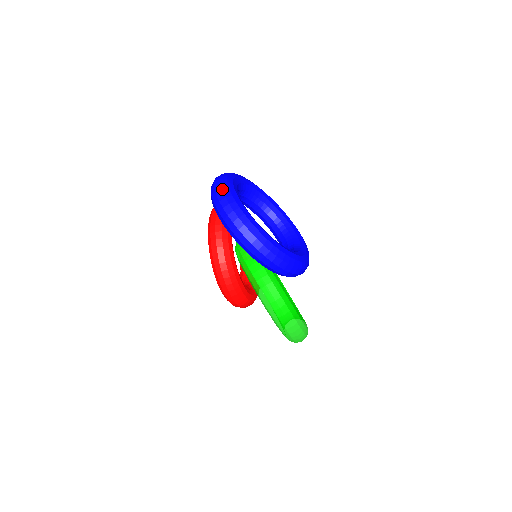
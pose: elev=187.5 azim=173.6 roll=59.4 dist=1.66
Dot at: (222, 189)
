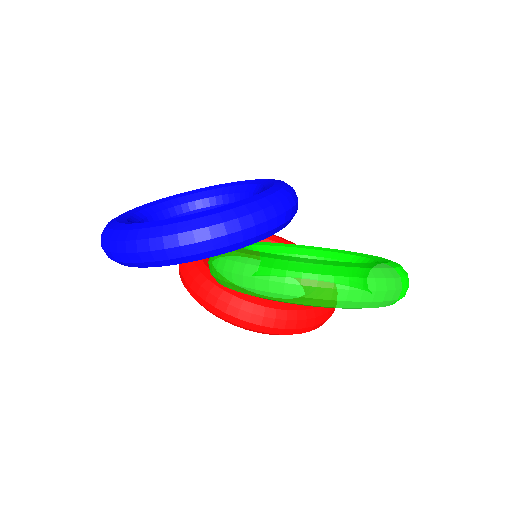
Dot at: (101, 234)
